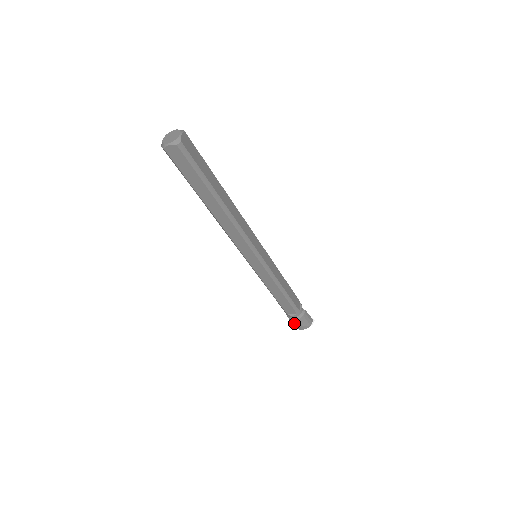
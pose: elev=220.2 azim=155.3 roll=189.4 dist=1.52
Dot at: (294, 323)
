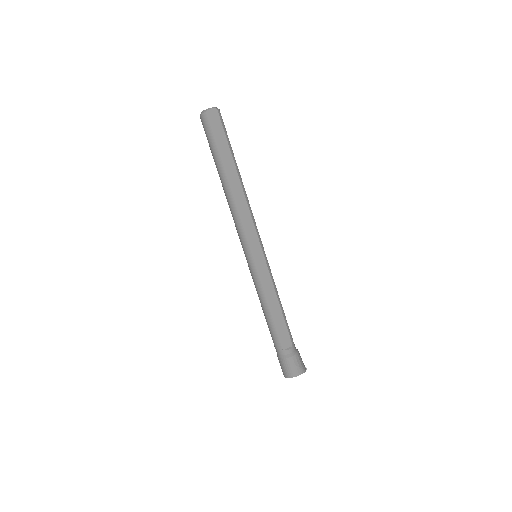
Dot at: (291, 363)
